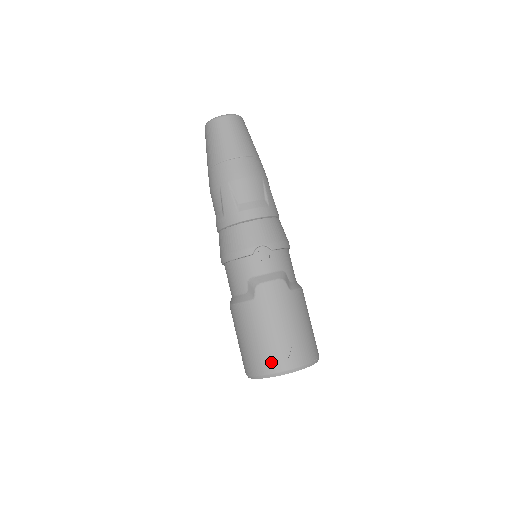
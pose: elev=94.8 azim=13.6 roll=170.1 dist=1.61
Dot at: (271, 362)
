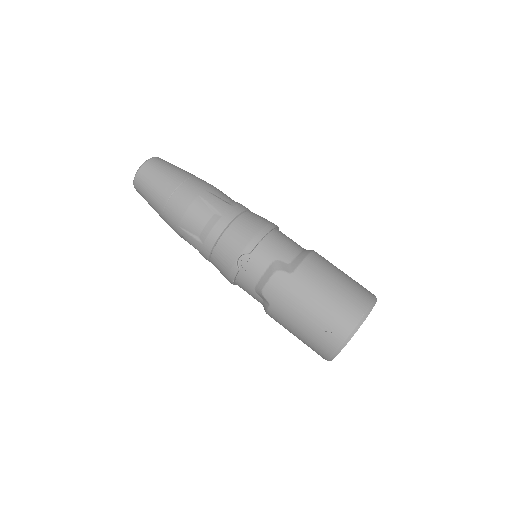
Dot at: (324, 345)
